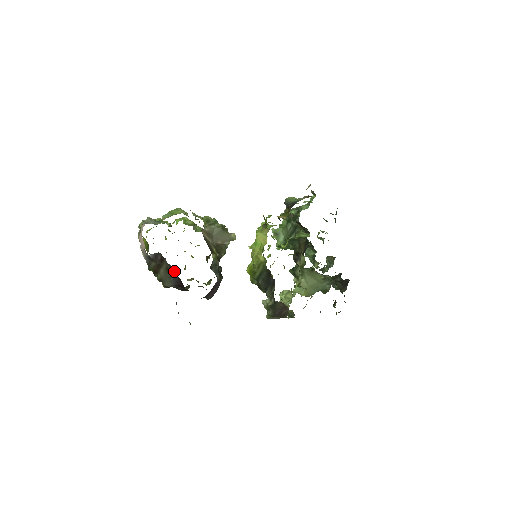
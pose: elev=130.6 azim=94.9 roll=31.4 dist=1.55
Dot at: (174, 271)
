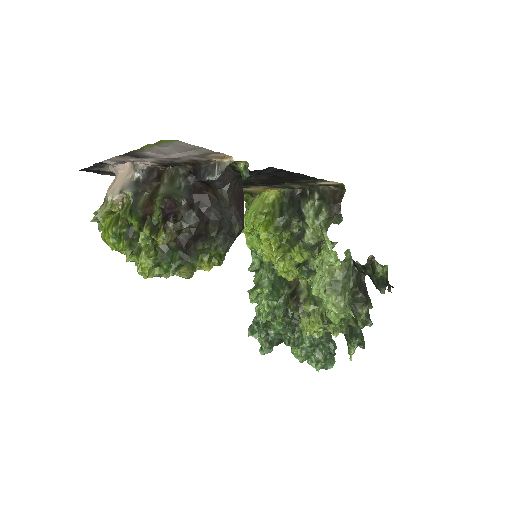
Dot at: (184, 173)
